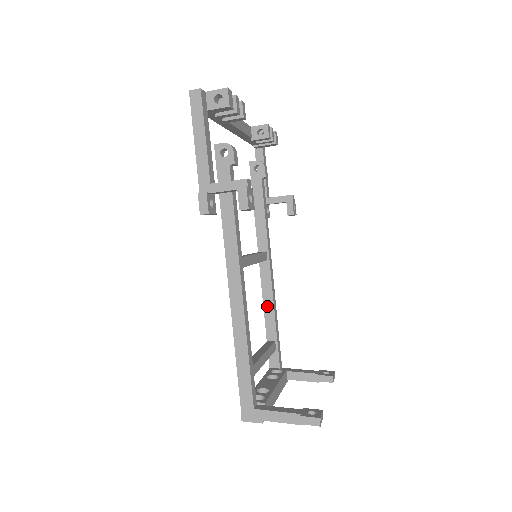
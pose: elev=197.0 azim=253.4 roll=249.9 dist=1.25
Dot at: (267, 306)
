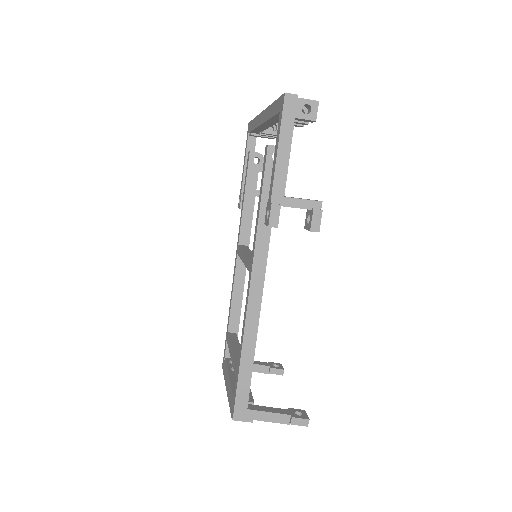
Dot at: (236, 299)
